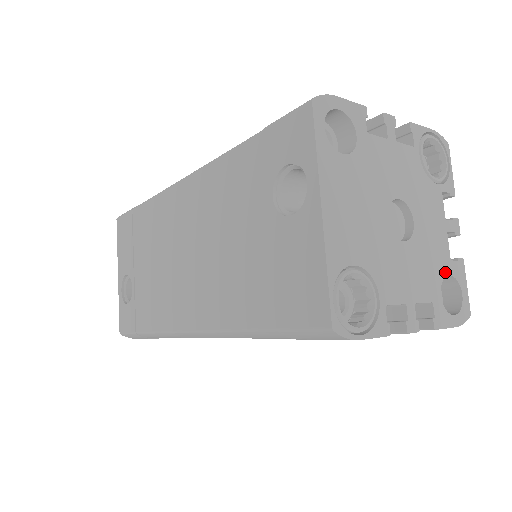
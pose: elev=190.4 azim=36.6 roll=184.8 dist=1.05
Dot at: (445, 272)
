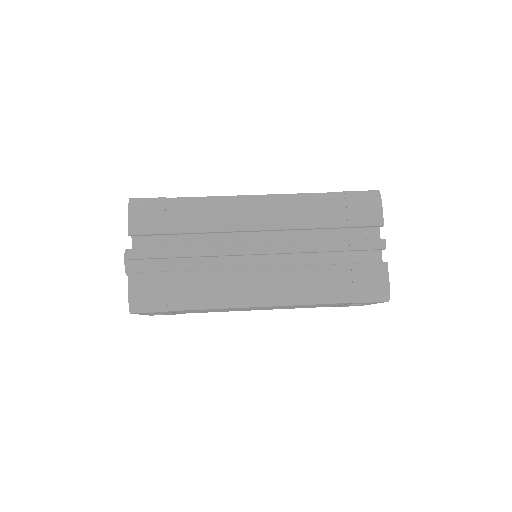
Dot at: occluded
